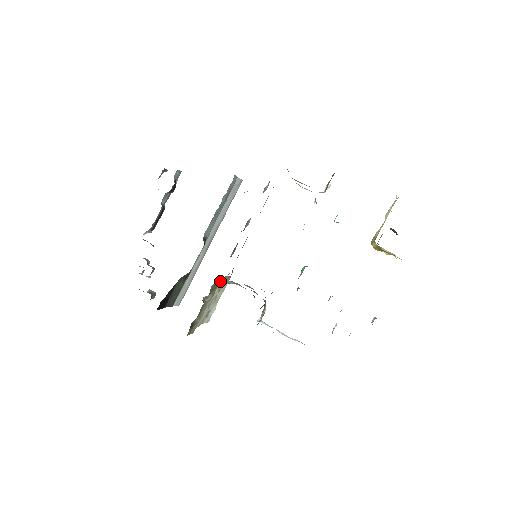
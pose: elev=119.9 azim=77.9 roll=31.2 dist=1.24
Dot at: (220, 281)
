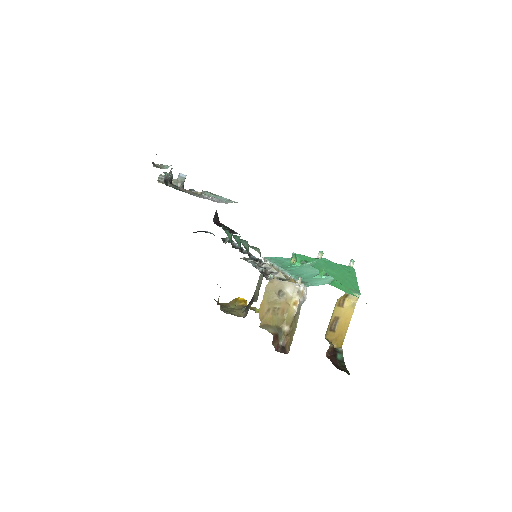
Dot at: occluded
